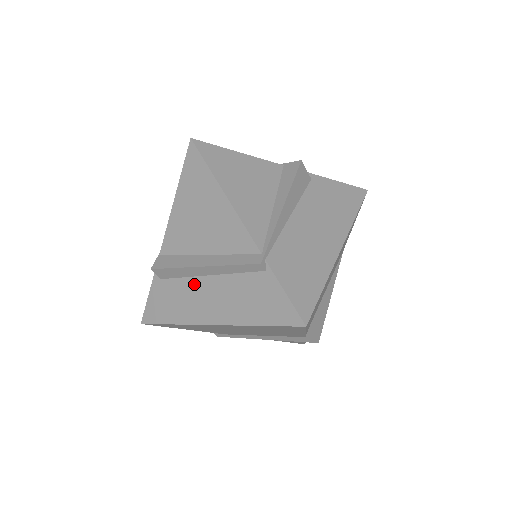
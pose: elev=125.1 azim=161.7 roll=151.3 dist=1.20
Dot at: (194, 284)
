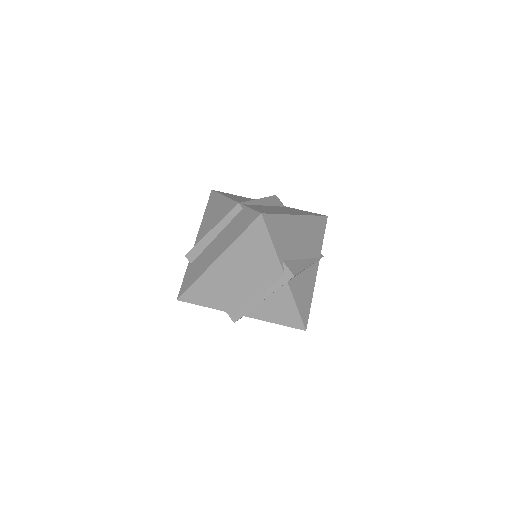
Dot at: (208, 249)
